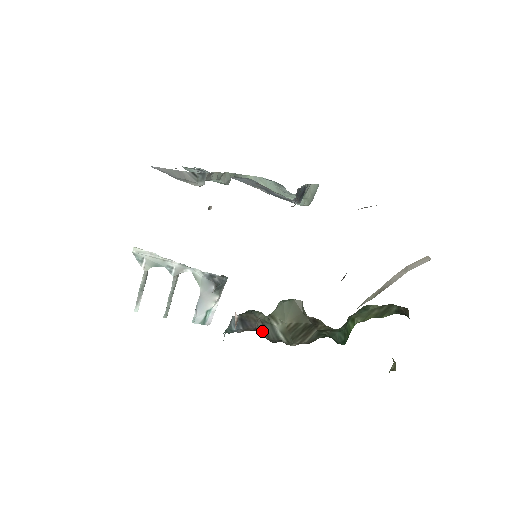
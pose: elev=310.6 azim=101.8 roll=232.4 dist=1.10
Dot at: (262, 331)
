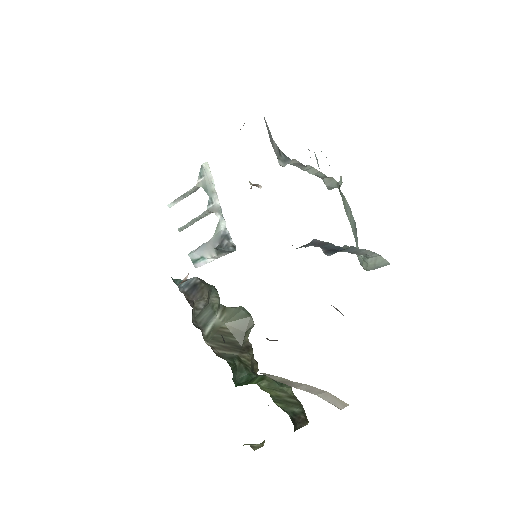
Dot at: (198, 308)
